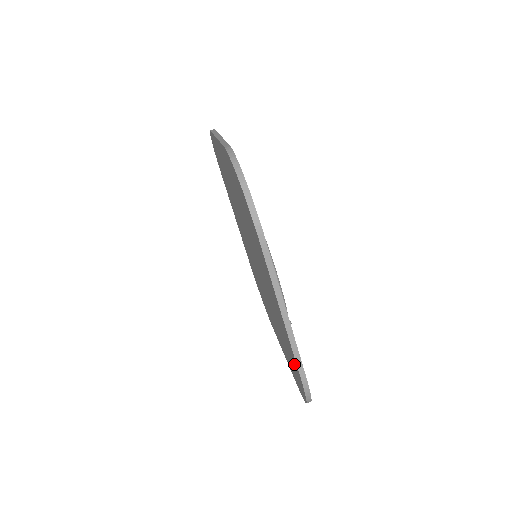
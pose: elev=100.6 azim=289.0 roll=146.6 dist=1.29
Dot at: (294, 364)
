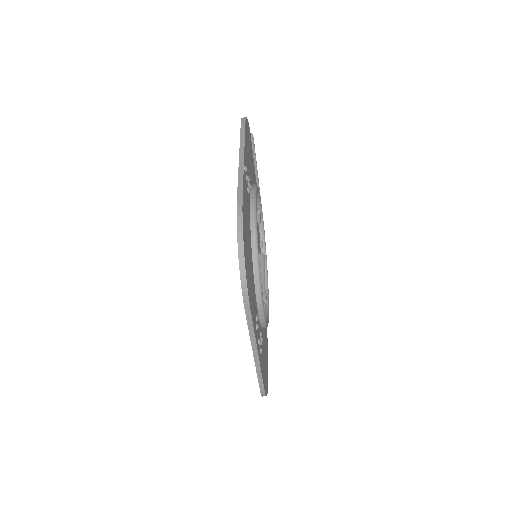
Dot at: occluded
